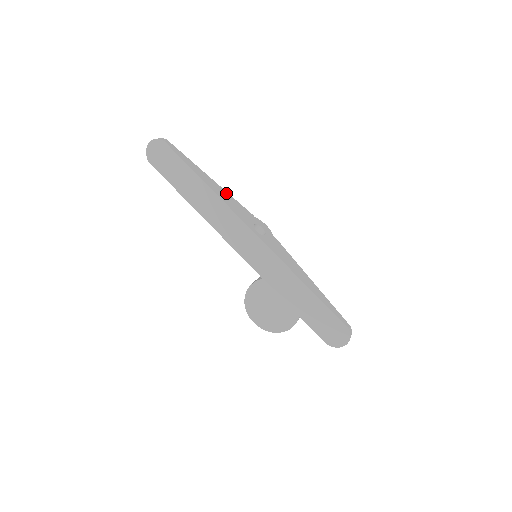
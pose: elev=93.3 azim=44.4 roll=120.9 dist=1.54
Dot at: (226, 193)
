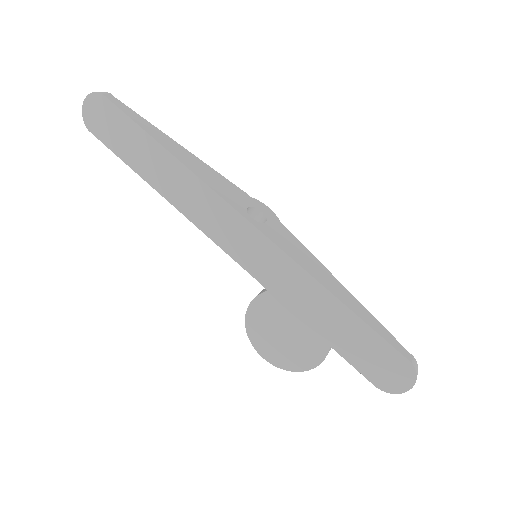
Dot at: (203, 164)
